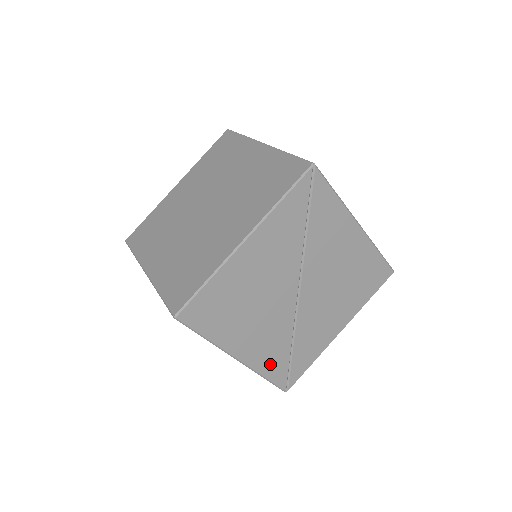
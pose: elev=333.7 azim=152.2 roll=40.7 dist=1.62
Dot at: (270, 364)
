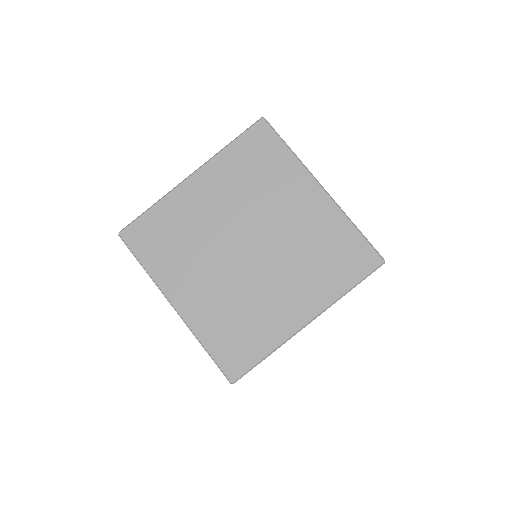
Dot at: occluded
